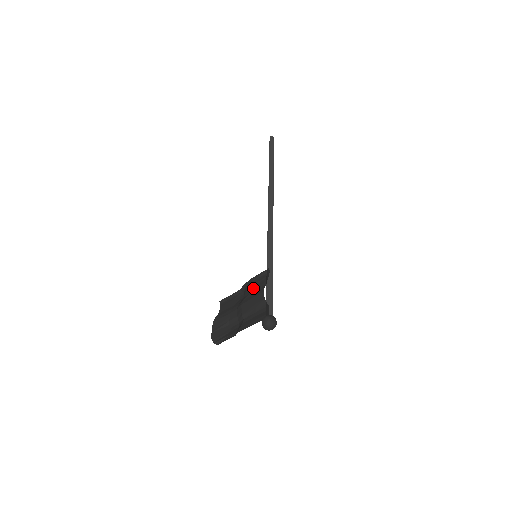
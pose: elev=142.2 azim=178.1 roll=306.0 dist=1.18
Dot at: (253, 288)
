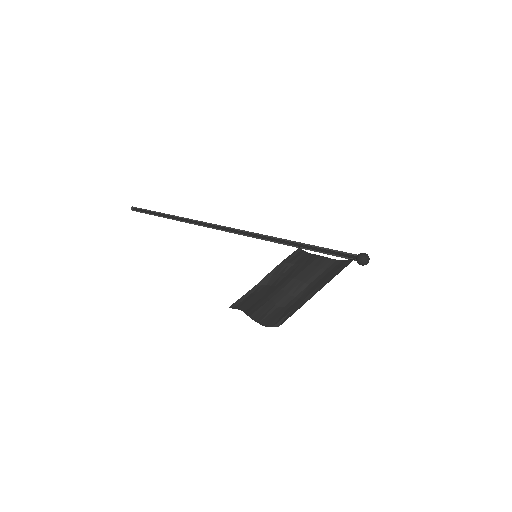
Dot at: (295, 264)
